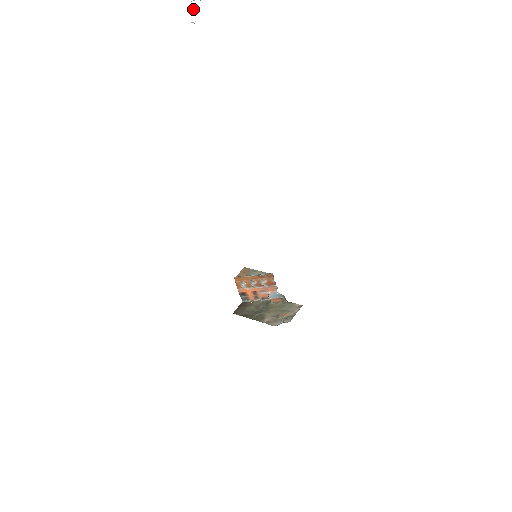
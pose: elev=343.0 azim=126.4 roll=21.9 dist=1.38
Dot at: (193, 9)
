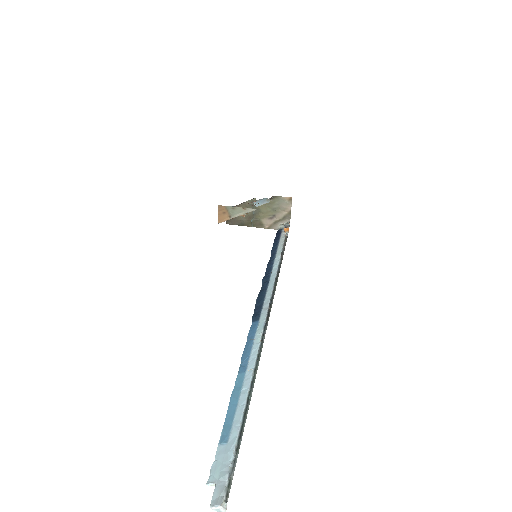
Dot at: (212, 498)
